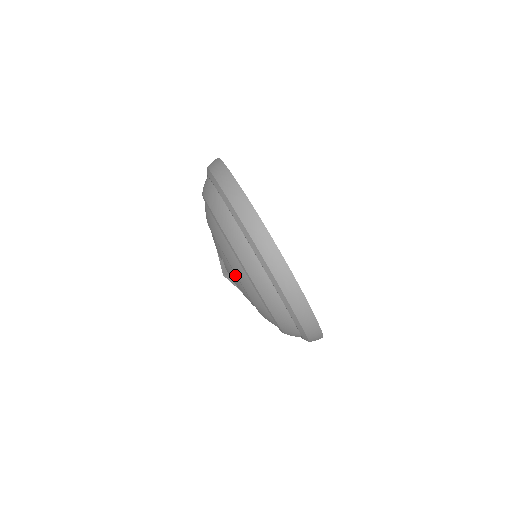
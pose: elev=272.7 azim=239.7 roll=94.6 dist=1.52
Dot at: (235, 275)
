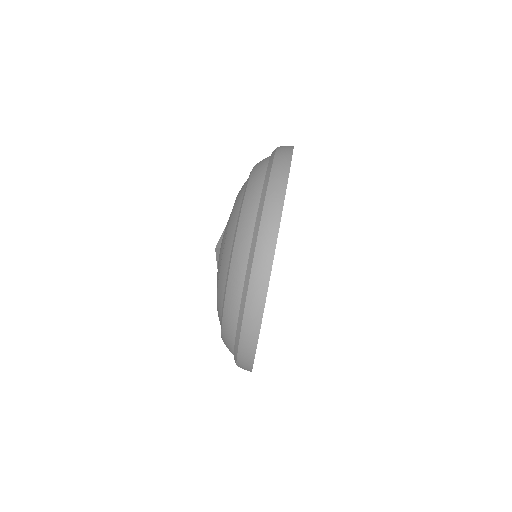
Dot at: occluded
